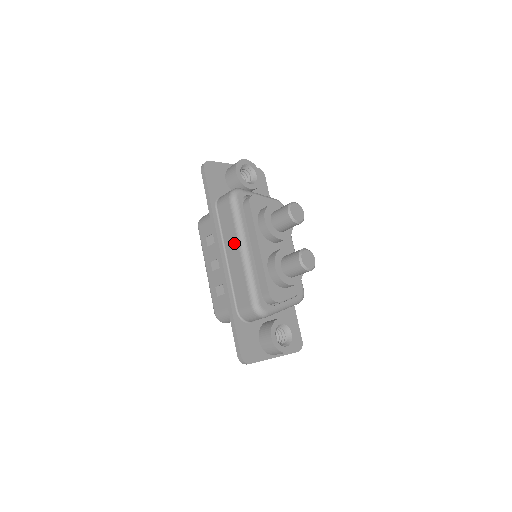
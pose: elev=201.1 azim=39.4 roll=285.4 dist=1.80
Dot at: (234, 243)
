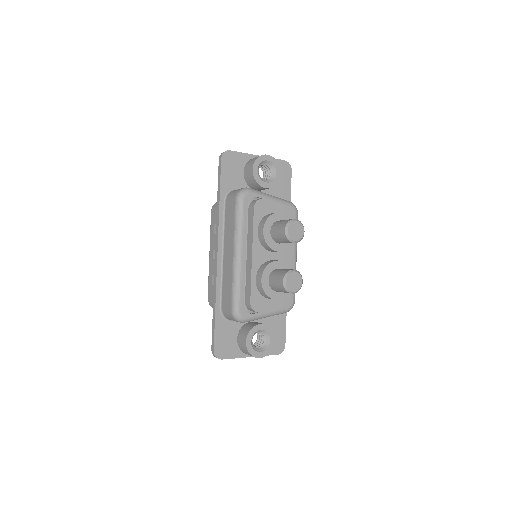
Dot at: (231, 244)
